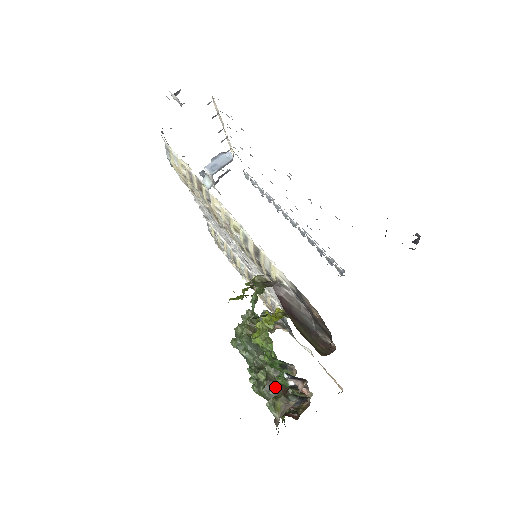
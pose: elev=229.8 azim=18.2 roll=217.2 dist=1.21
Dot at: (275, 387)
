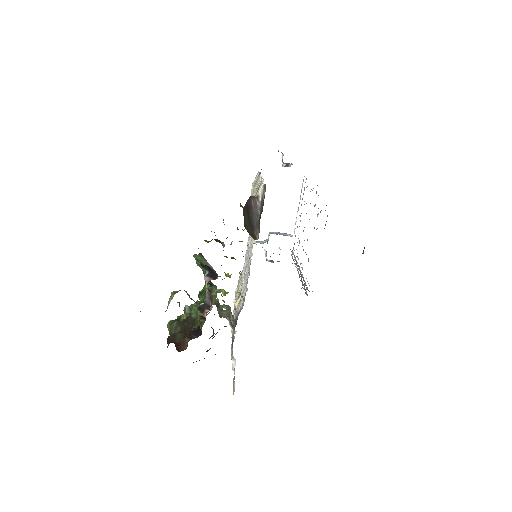
Dot at: (186, 326)
